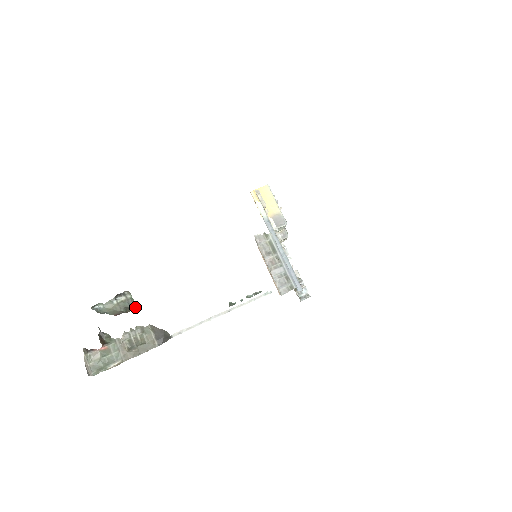
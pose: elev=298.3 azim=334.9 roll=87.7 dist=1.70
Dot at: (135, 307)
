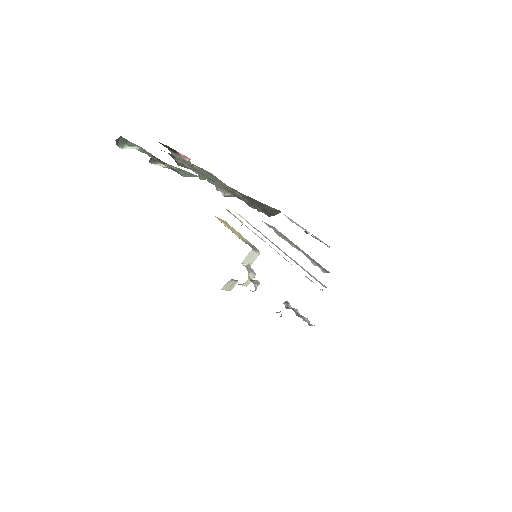
Dot at: (194, 176)
